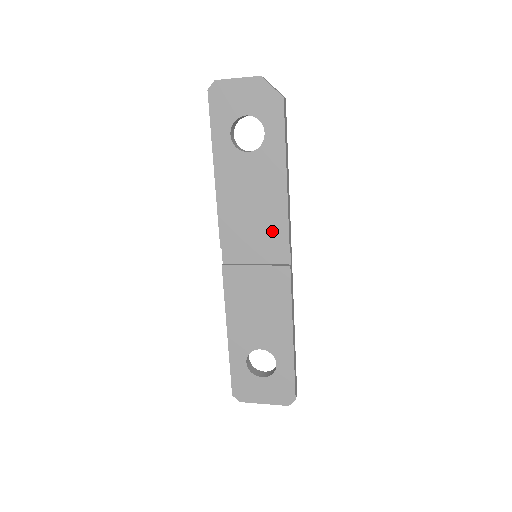
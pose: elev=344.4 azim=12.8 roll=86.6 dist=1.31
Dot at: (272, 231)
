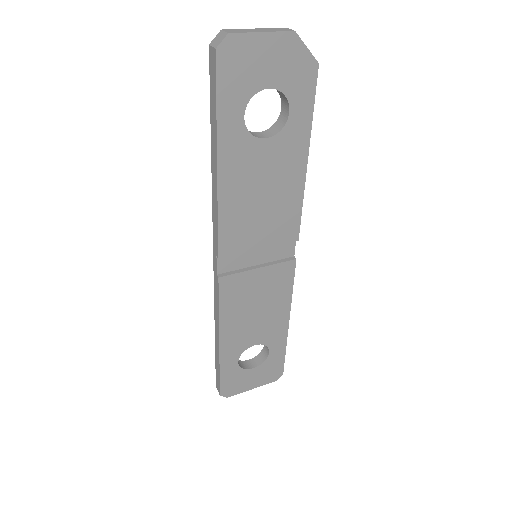
Dot at: (282, 228)
